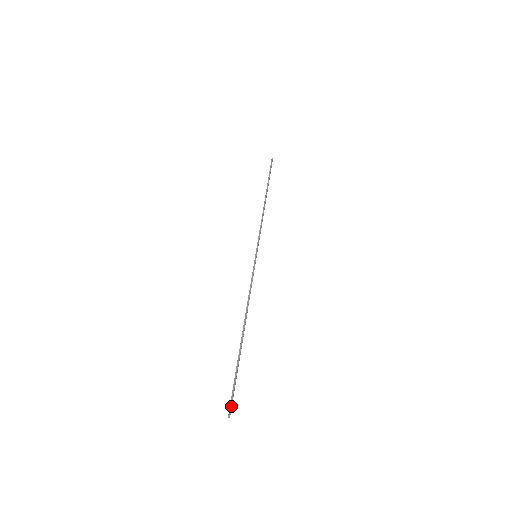
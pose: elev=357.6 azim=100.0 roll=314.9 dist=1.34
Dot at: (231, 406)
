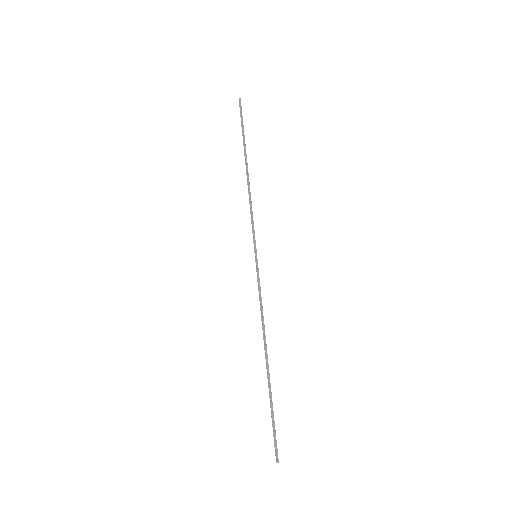
Dot at: (275, 450)
